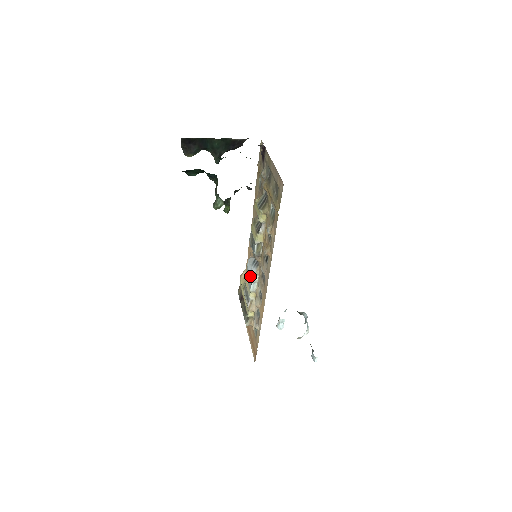
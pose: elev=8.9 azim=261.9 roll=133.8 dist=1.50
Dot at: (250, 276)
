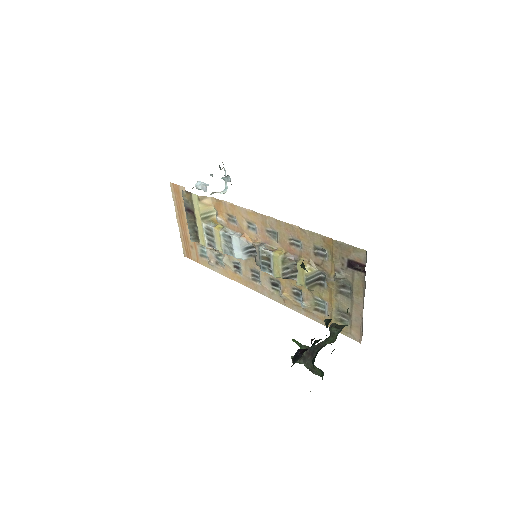
Dot at: (235, 256)
